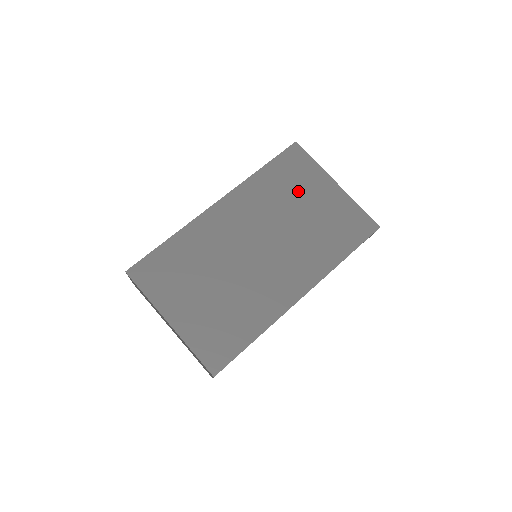
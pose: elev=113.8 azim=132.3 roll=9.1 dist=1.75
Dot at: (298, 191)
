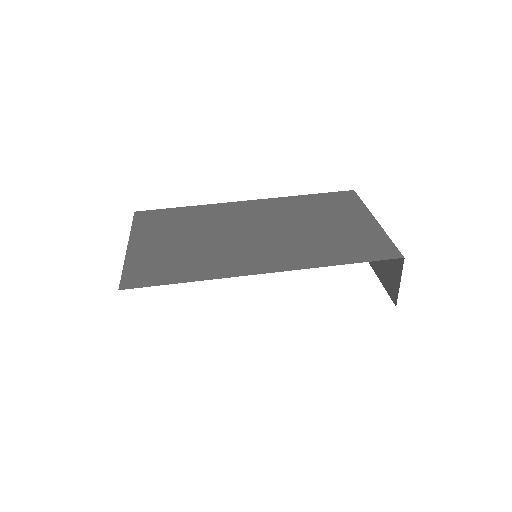
Dot at: (329, 213)
